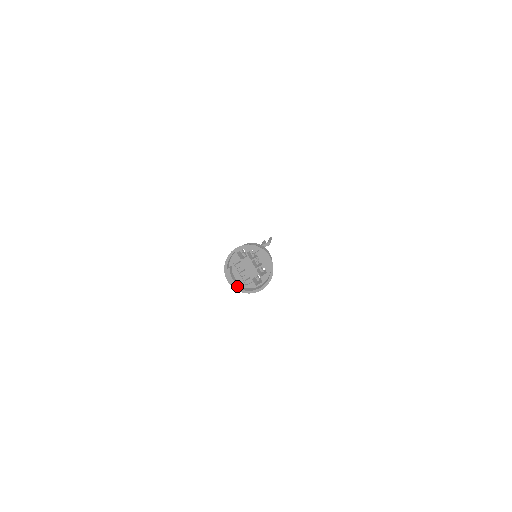
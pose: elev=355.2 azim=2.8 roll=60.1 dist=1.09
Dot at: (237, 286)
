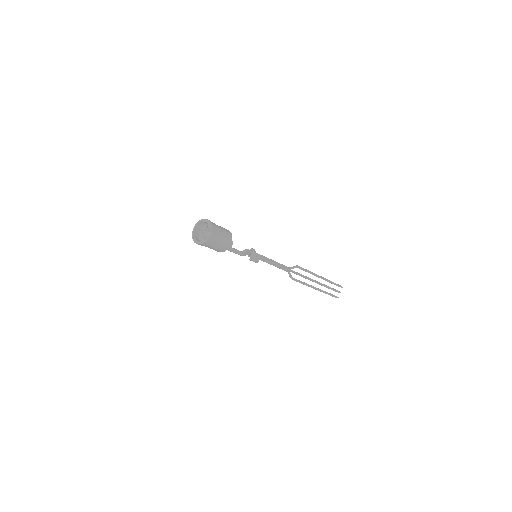
Dot at: (200, 242)
